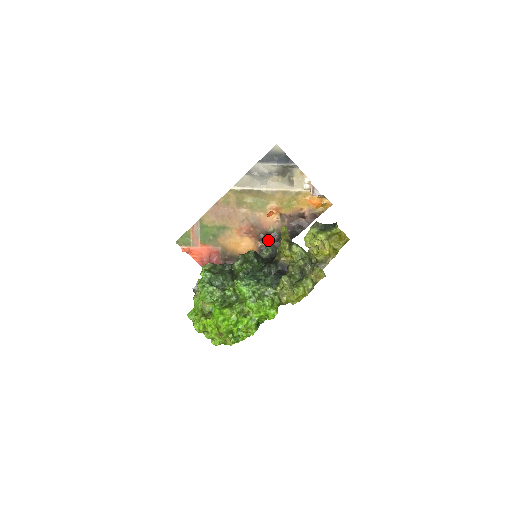
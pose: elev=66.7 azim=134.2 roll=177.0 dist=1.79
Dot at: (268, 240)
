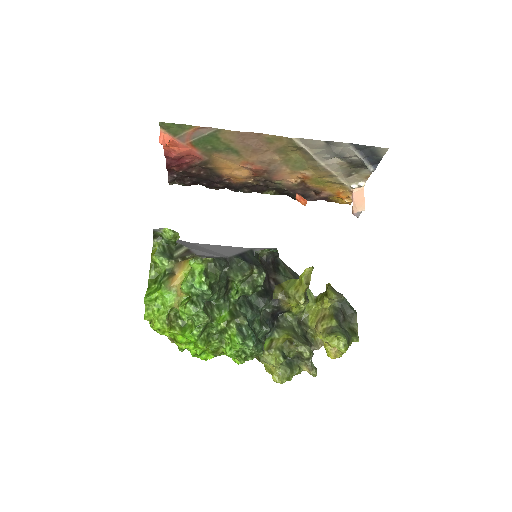
Dot at: (263, 184)
